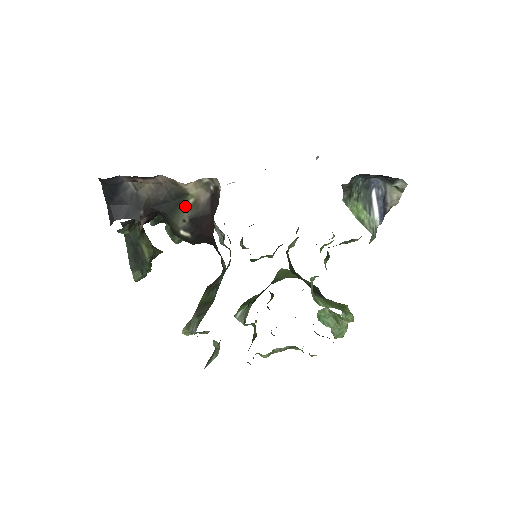
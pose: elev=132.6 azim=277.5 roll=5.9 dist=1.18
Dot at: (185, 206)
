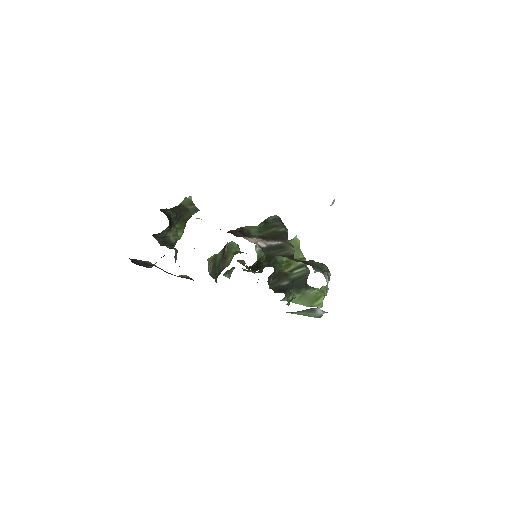
Dot at: occluded
